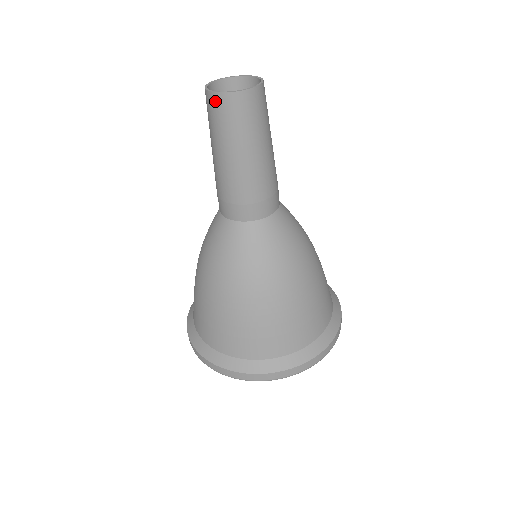
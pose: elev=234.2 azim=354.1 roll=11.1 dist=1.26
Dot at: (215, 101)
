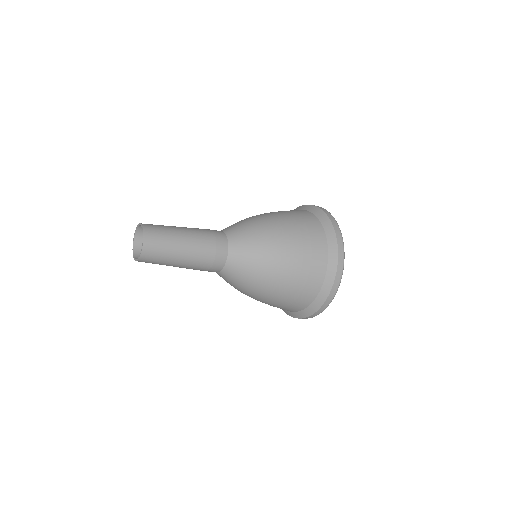
Dot at: (138, 251)
